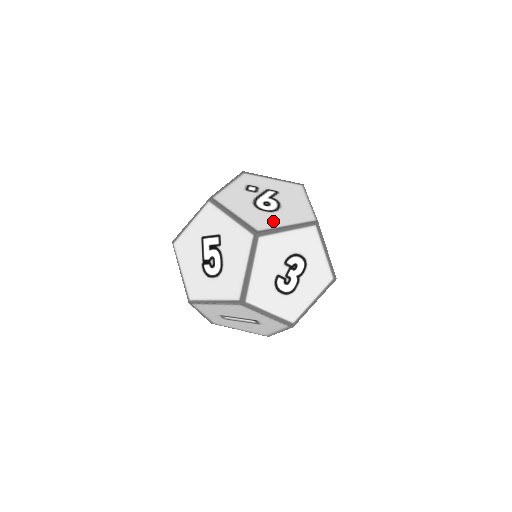
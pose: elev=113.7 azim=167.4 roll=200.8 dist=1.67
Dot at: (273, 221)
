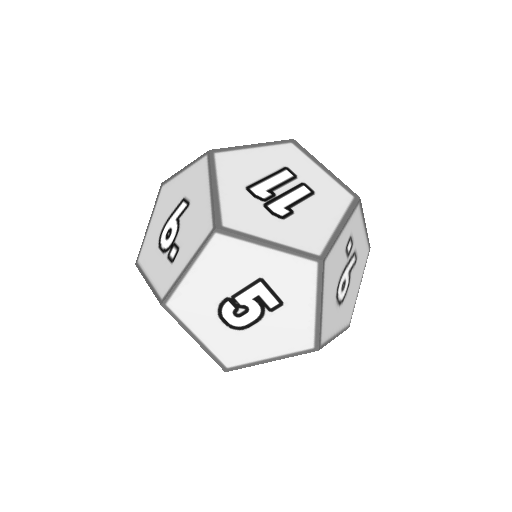
Dot at: (334, 325)
